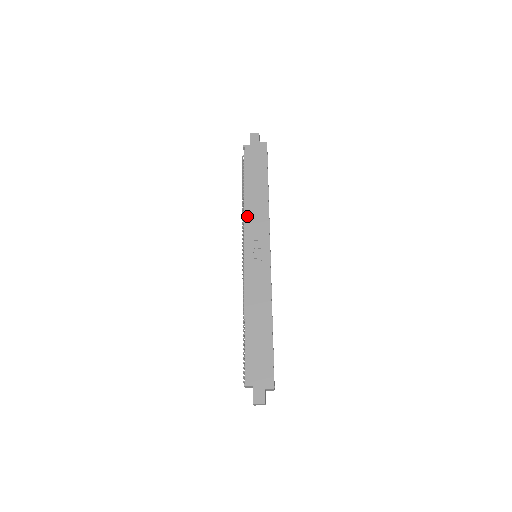
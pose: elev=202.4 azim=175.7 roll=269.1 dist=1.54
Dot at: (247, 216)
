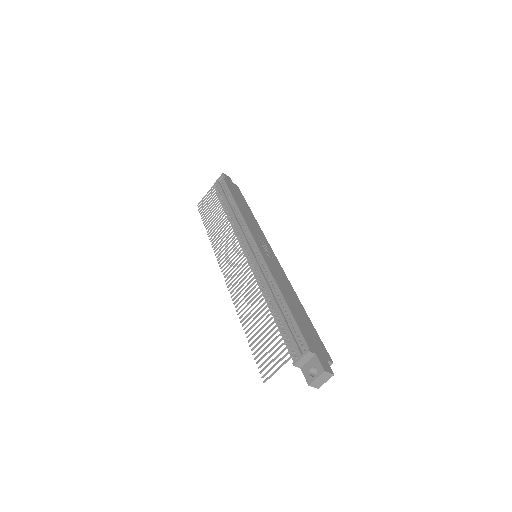
Dot at: (246, 220)
